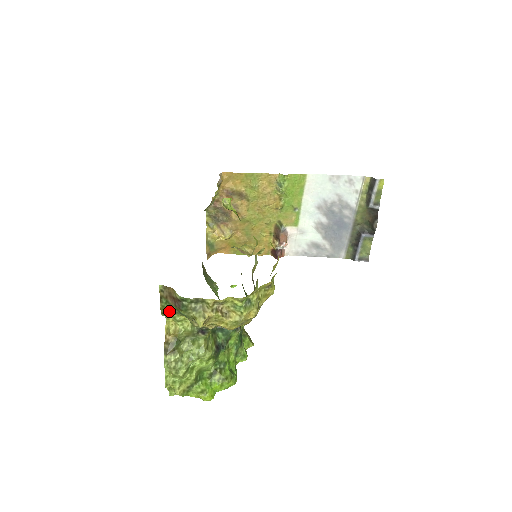
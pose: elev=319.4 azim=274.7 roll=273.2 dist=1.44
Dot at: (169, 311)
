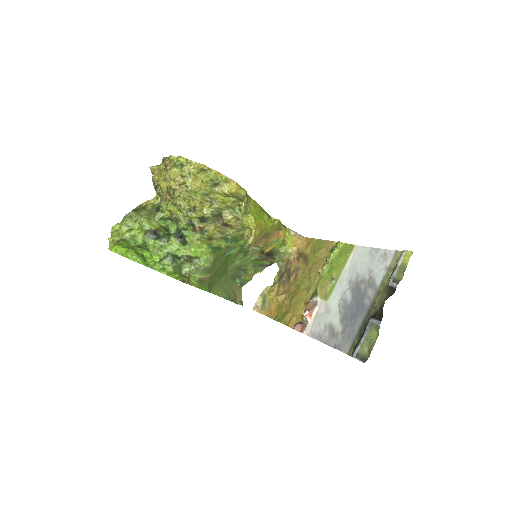
Dot at: occluded
